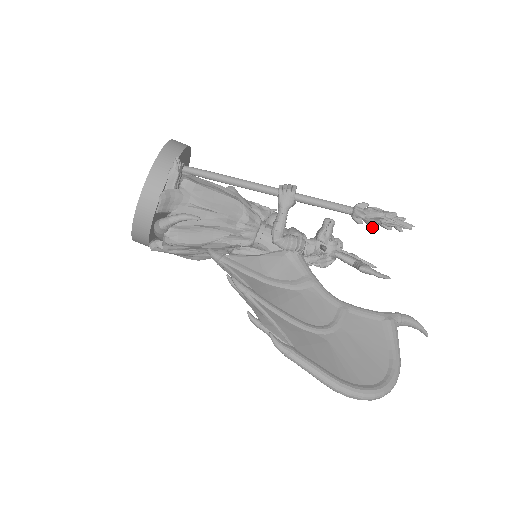
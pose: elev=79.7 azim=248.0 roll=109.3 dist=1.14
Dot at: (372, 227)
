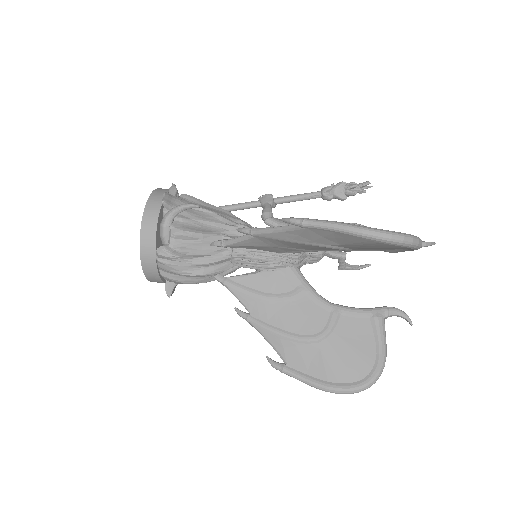
Dot at: (342, 198)
